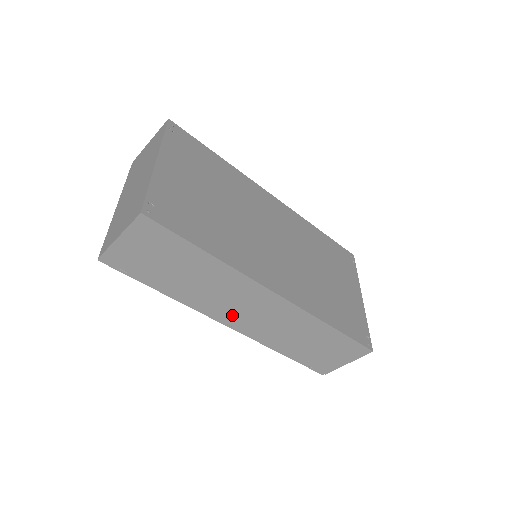
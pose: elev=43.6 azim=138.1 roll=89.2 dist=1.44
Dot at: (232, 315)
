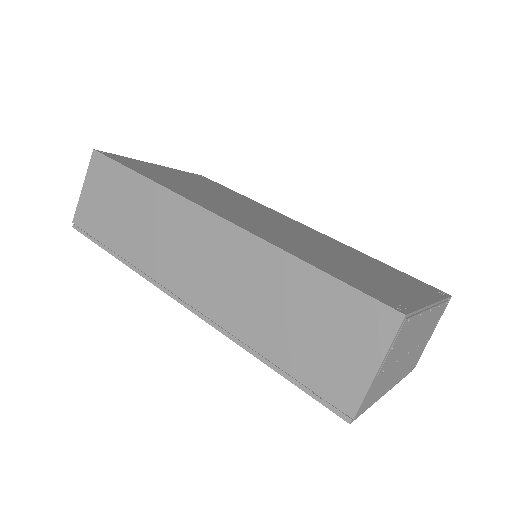
Dot at: (180, 276)
